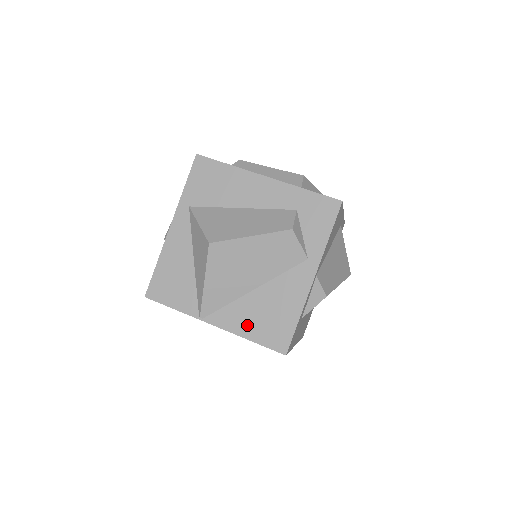
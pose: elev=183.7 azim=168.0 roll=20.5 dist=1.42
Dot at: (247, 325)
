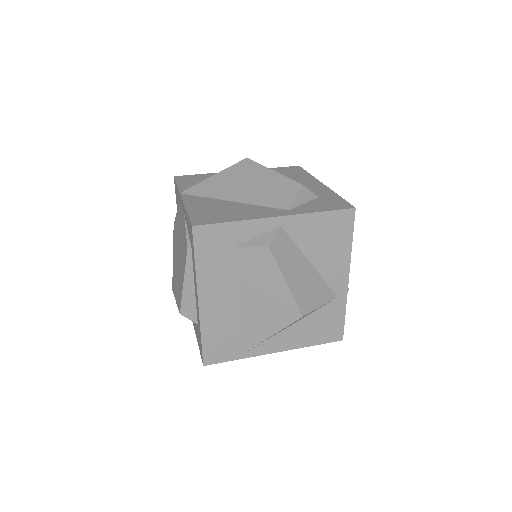
Dot at: (199, 207)
